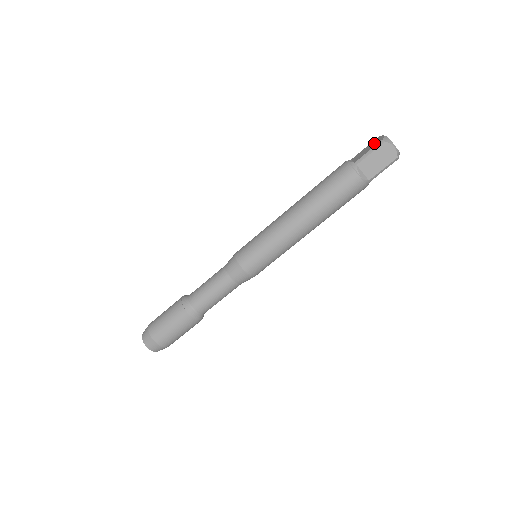
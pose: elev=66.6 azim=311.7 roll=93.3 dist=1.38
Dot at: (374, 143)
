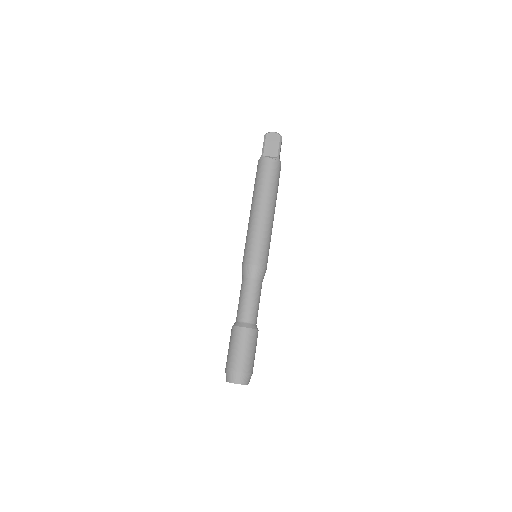
Dot at: occluded
